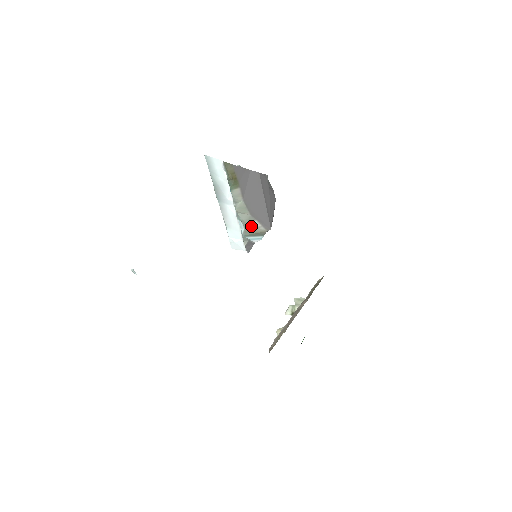
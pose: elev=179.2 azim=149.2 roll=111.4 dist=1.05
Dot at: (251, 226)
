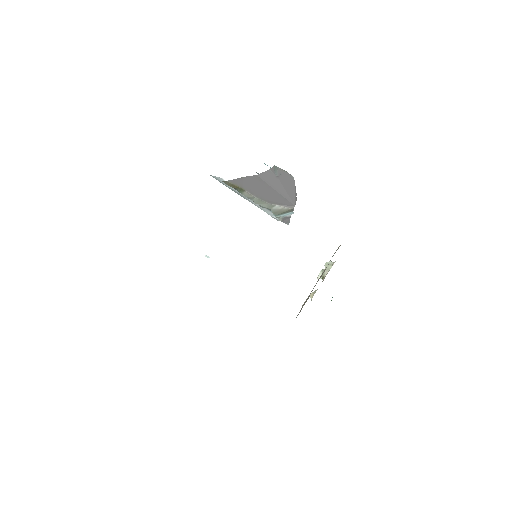
Dot at: (275, 209)
